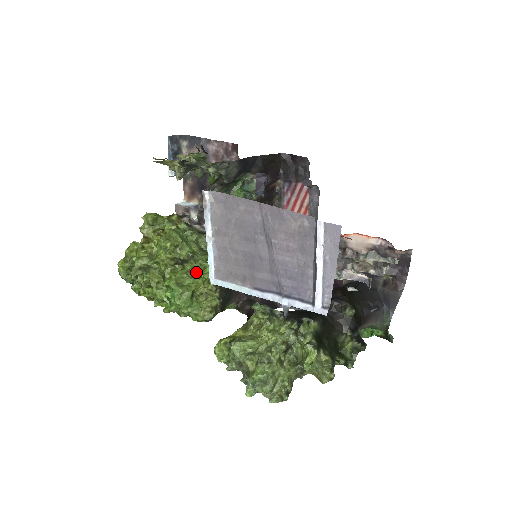
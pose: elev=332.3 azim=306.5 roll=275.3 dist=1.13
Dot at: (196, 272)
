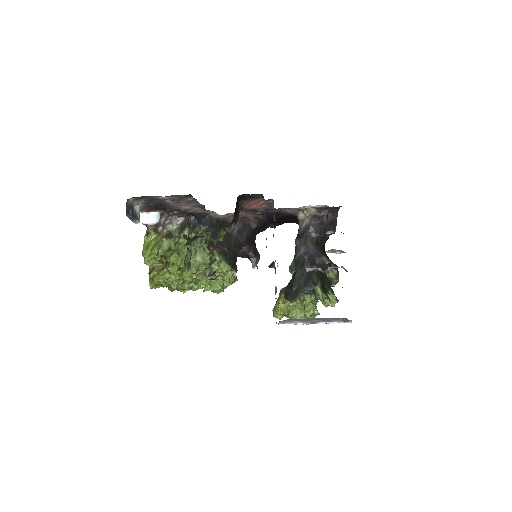
Dot at: (217, 273)
